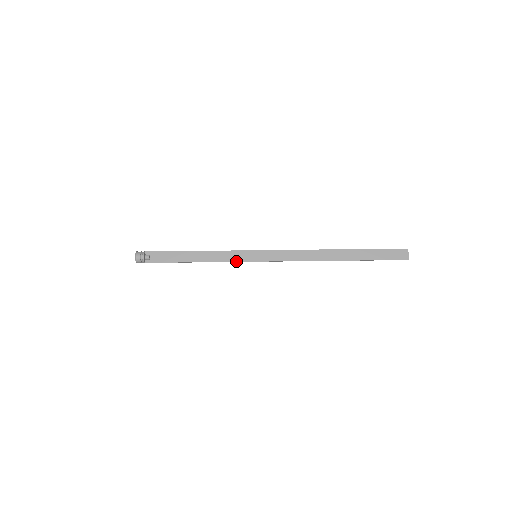
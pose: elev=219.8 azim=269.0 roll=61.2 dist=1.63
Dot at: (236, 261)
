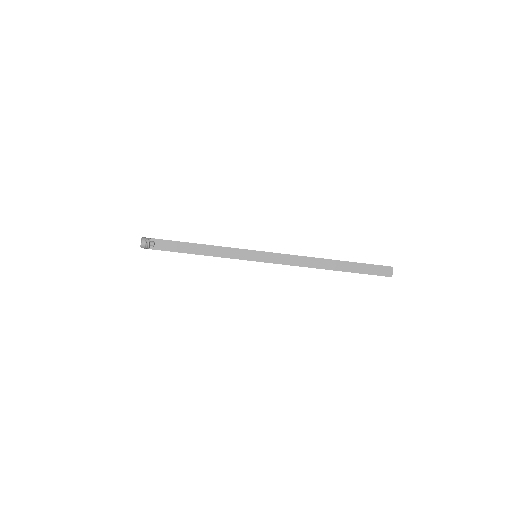
Dot at: (237, 258)
